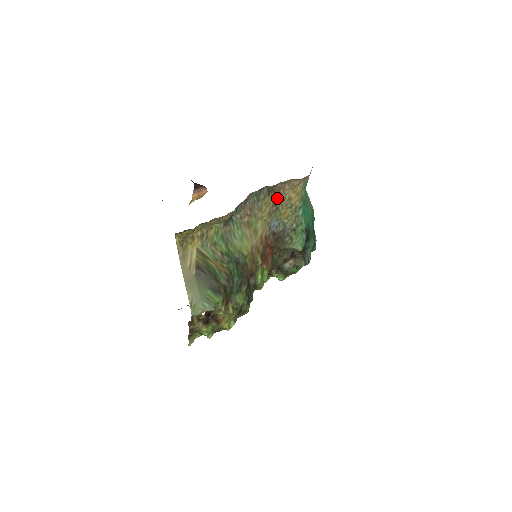
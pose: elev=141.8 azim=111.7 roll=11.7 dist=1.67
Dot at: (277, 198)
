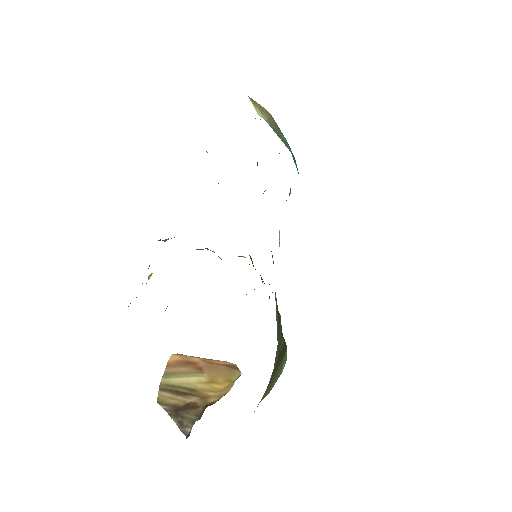
Dot at: occluded
